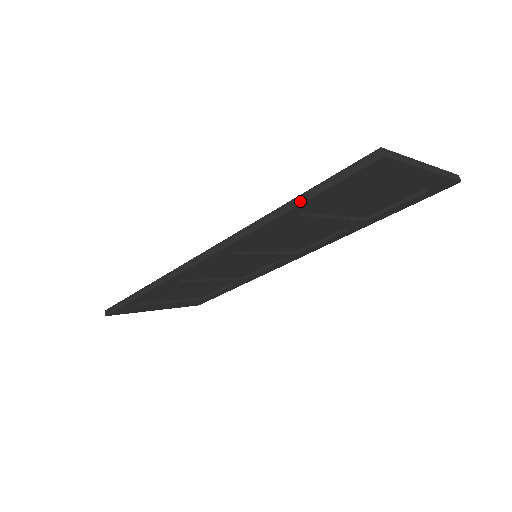
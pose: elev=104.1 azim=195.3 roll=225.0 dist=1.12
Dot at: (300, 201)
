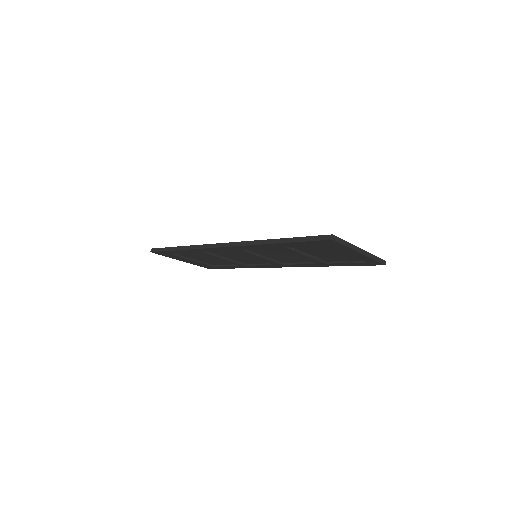
Dot at: (287, 241)
